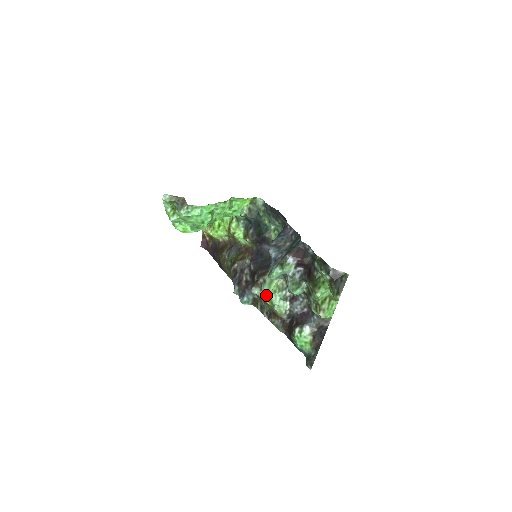
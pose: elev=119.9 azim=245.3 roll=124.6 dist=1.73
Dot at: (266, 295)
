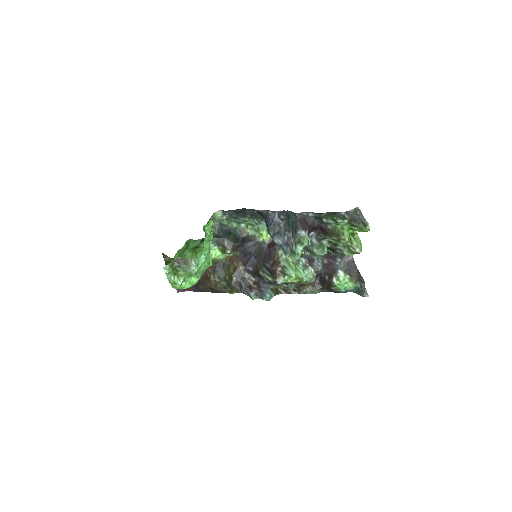
Dot at: (291, 276)
